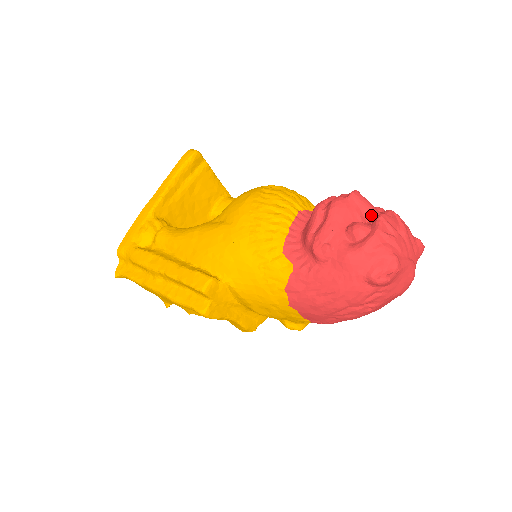
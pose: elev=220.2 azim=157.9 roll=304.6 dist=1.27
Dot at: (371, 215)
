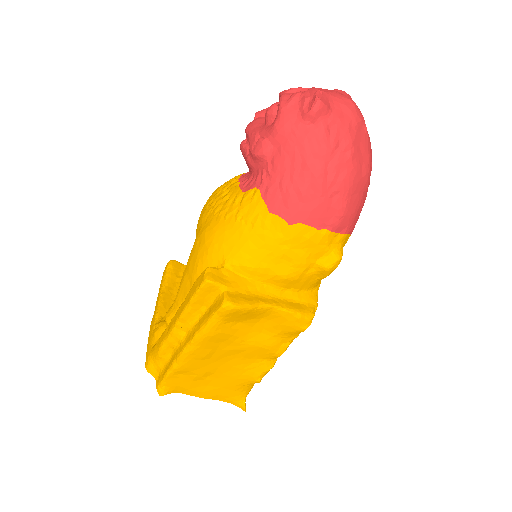
Dot at: occluded
